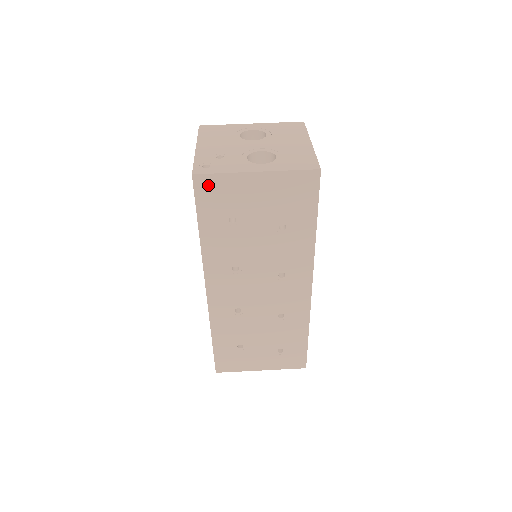
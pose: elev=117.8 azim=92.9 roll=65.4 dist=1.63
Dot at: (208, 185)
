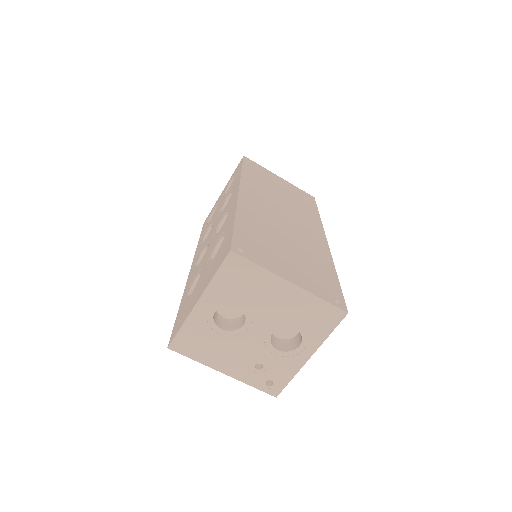
Dot at: occluded
